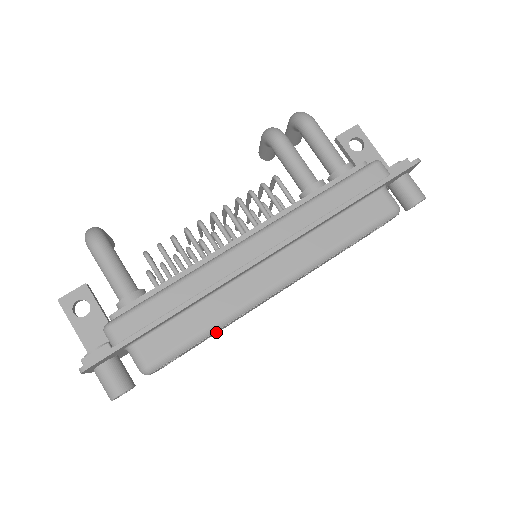
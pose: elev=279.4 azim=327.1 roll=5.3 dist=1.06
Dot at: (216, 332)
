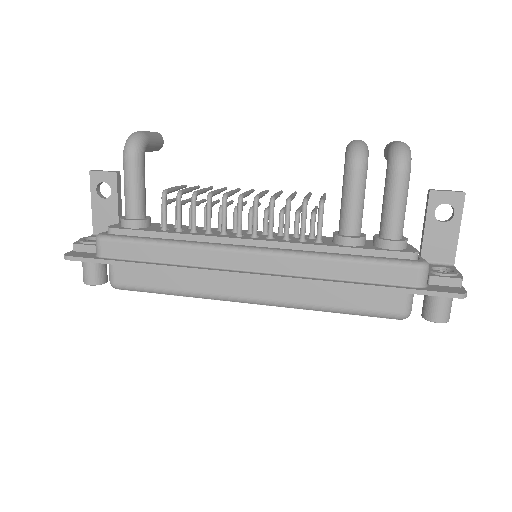
Dot at: occluded
